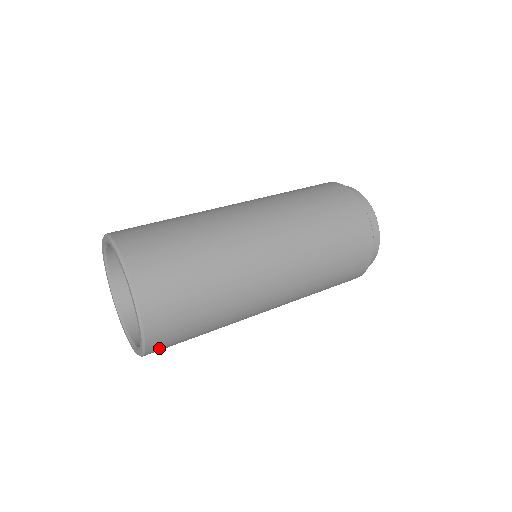
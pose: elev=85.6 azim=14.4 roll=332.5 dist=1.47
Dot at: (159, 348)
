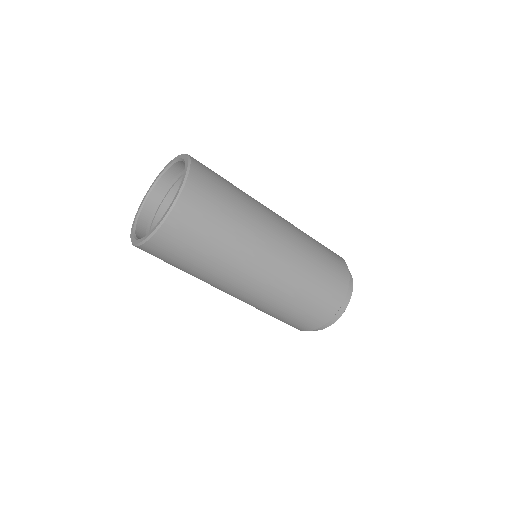
Dot at: occluded
